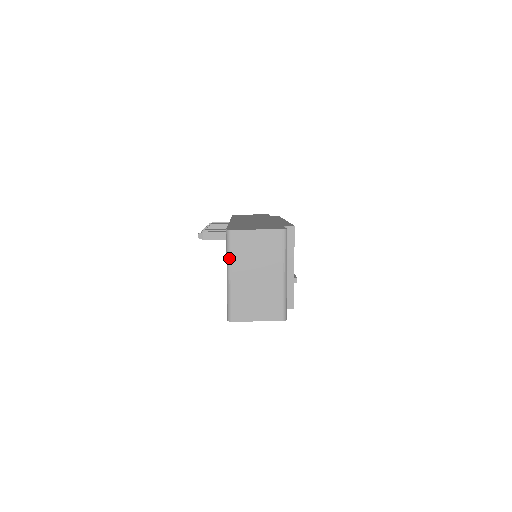
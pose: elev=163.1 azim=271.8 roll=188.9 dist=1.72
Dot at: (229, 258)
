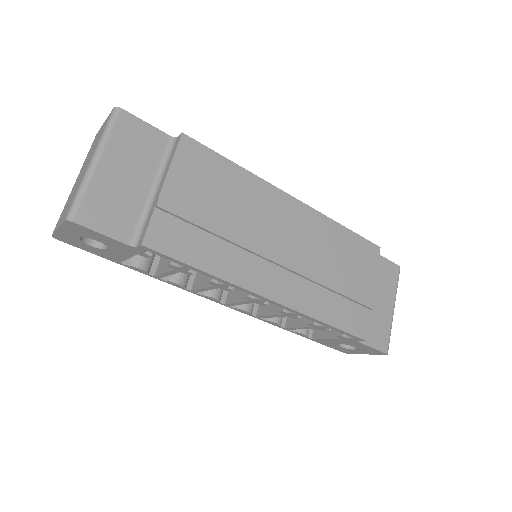
Dot at: occluded
